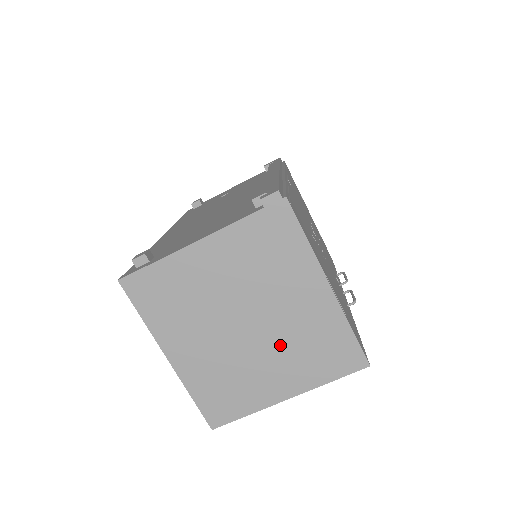
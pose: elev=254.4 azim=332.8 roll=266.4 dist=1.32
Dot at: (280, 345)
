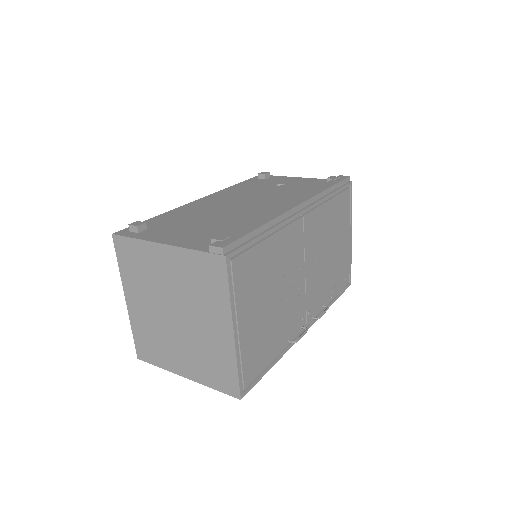
Dot at: (191, 343)
